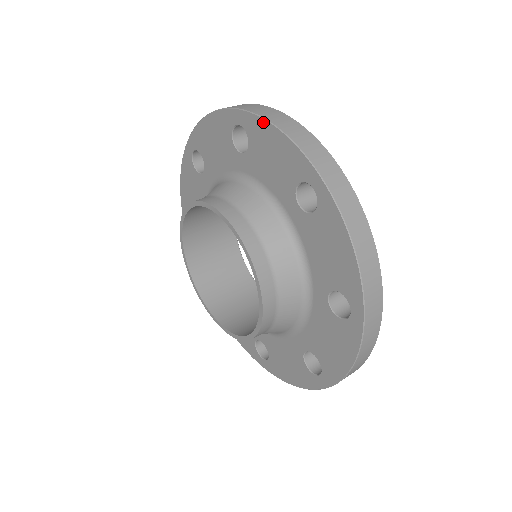
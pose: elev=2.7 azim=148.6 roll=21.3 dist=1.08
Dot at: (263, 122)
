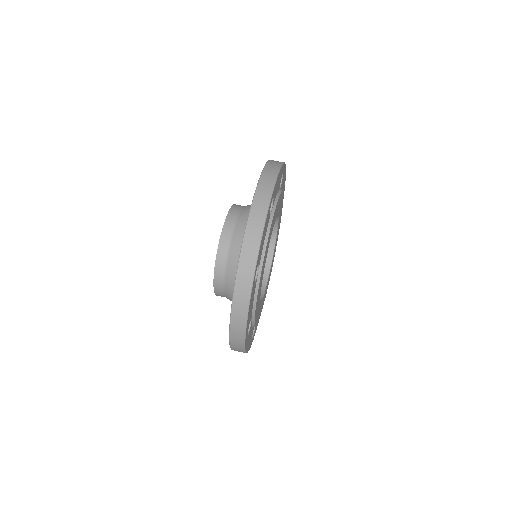
Dot at: occluded
